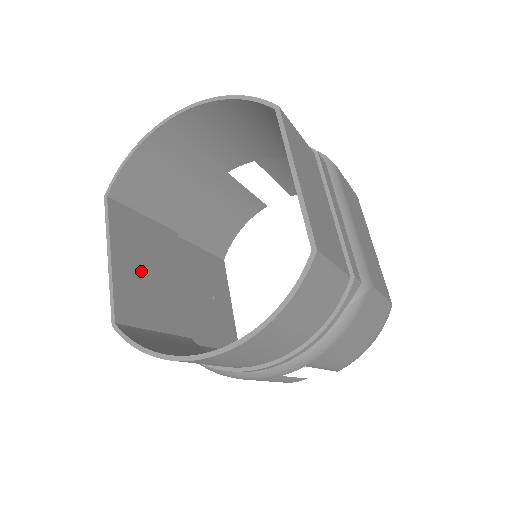
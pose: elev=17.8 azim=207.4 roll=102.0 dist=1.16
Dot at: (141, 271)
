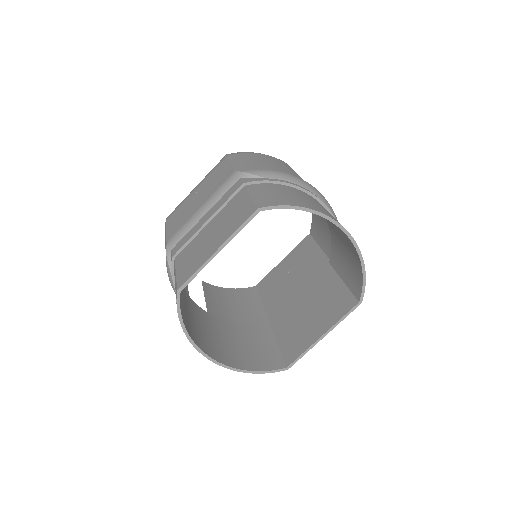
Dot at: occluded
